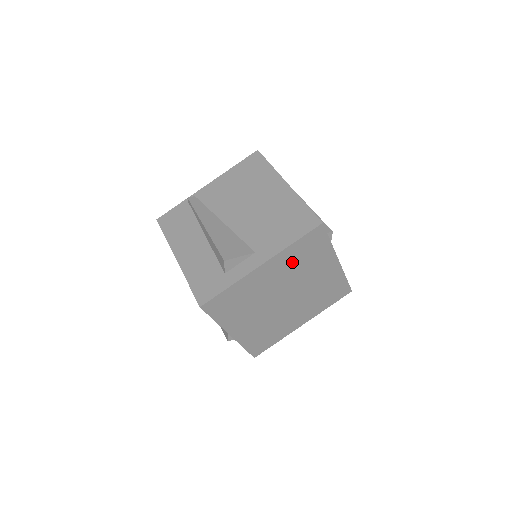
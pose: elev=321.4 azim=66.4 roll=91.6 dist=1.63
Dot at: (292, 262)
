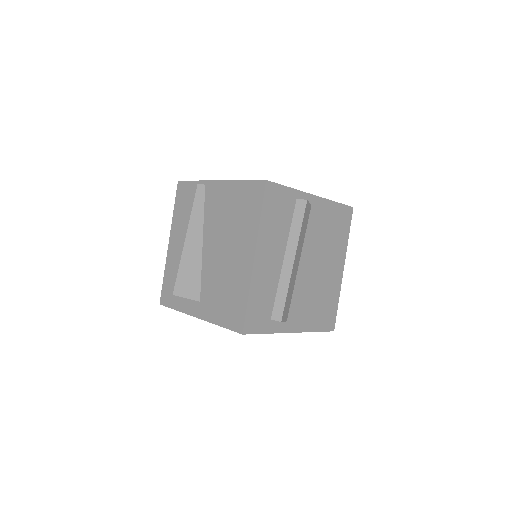
Dot at: occluded
